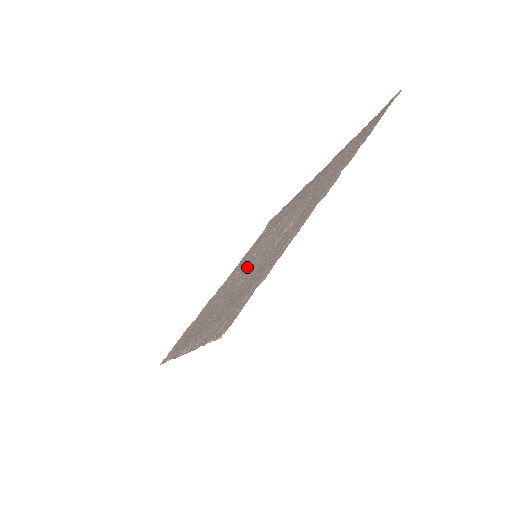
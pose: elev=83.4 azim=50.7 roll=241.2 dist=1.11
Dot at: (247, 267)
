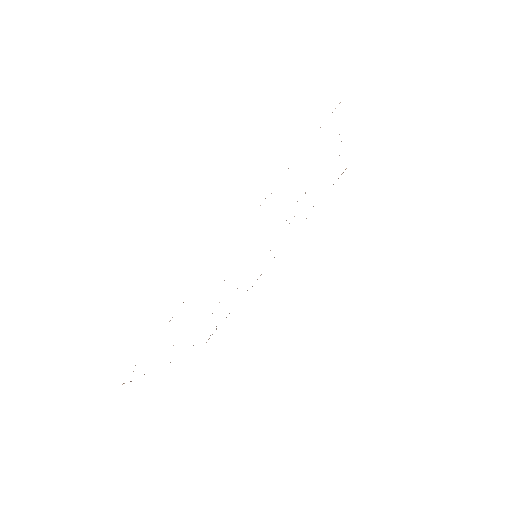
Dot at: occluded
